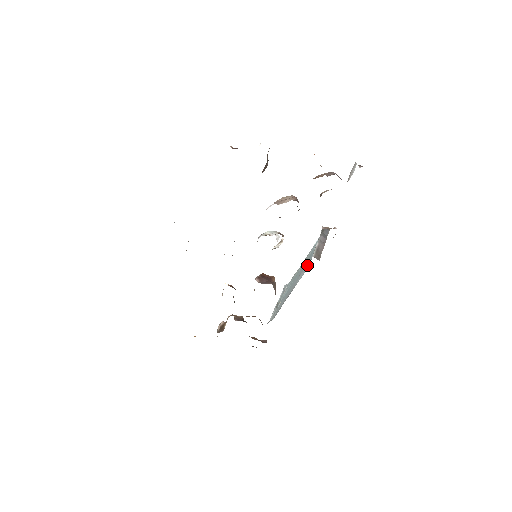
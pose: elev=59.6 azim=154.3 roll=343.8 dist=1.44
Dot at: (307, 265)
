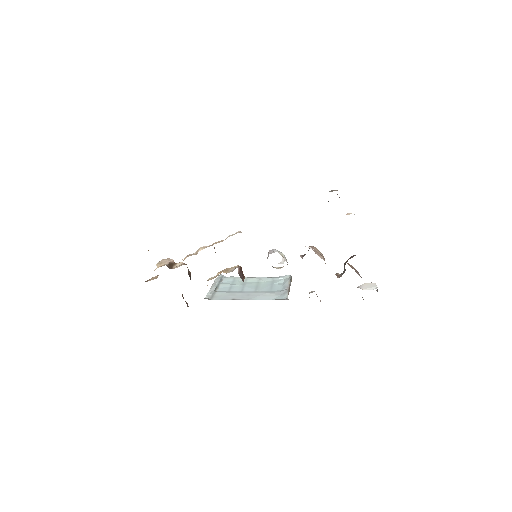
Dot at: (273, 295)
